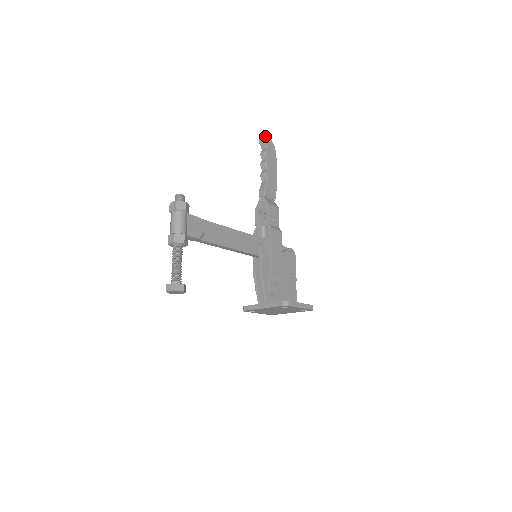
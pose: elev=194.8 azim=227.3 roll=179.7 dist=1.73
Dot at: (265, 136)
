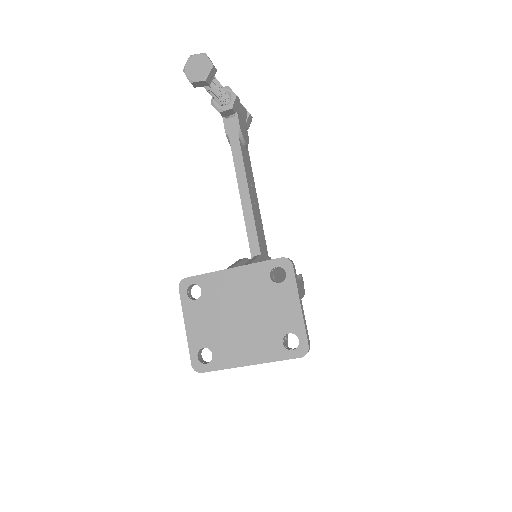
Dot at: (302, 277)
